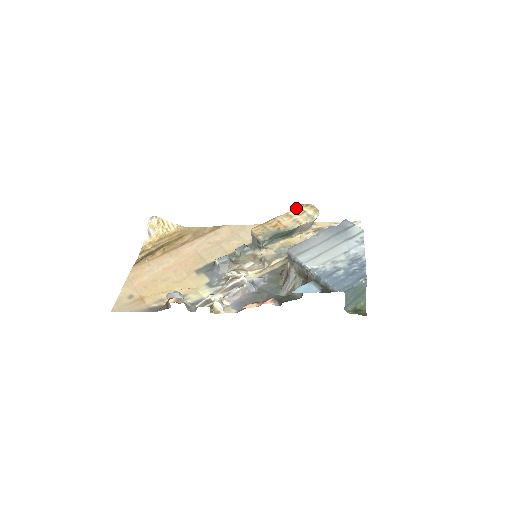
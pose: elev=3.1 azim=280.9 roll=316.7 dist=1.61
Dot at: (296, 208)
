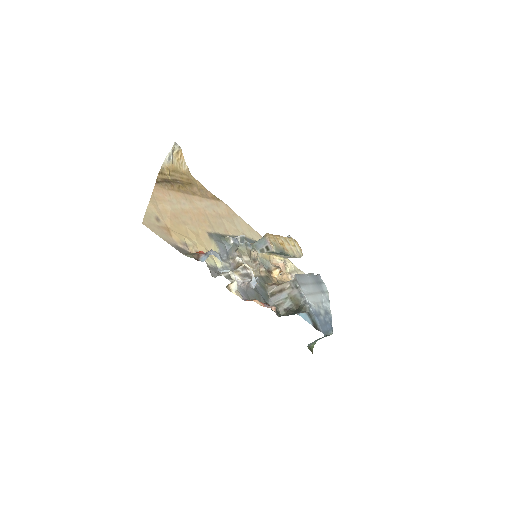
Dot at: (290, 237)
